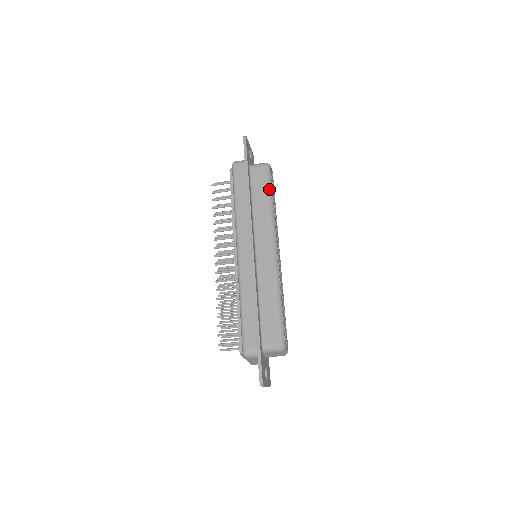
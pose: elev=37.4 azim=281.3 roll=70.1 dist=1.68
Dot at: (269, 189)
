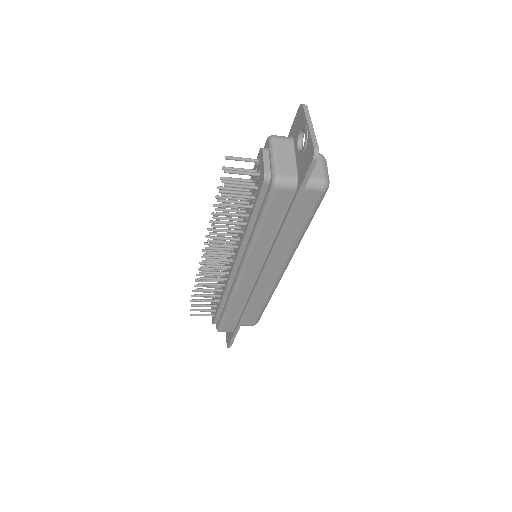
Dot at: (311, 218)
